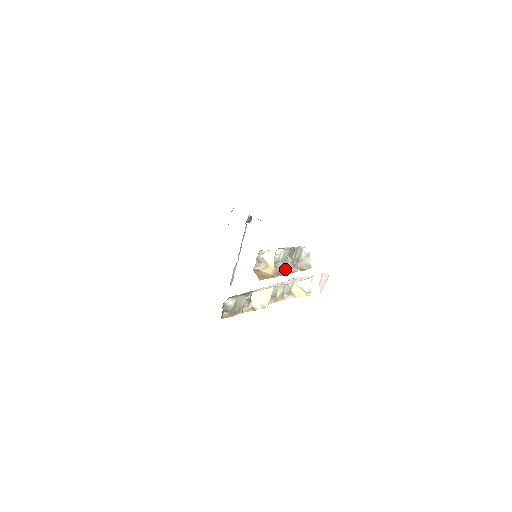
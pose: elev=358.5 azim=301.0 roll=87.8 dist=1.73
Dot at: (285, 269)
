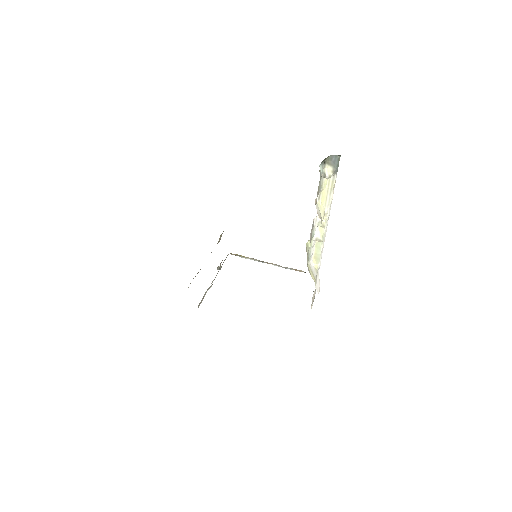
Dot at: occluded
